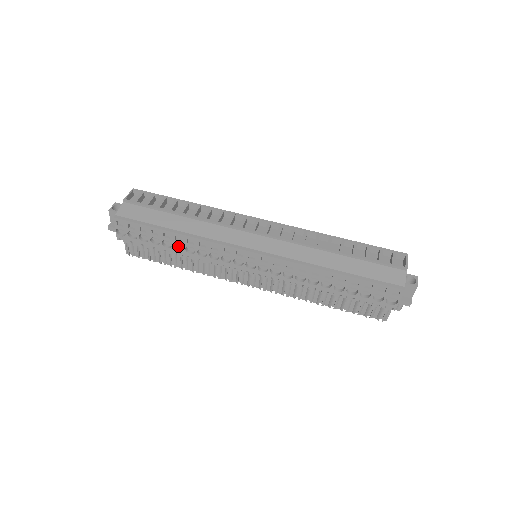
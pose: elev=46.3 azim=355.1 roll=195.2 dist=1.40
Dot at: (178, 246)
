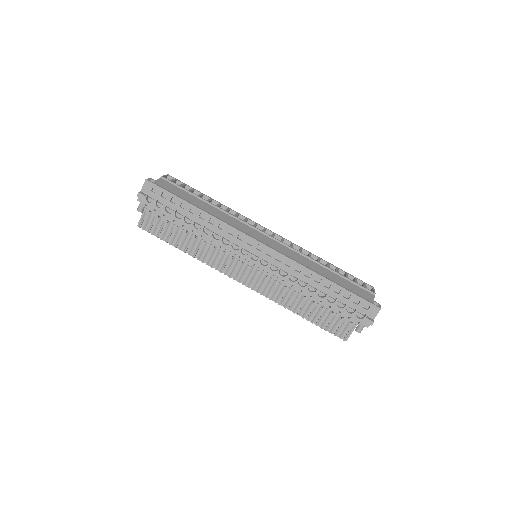
Dot at: (196, 225)
